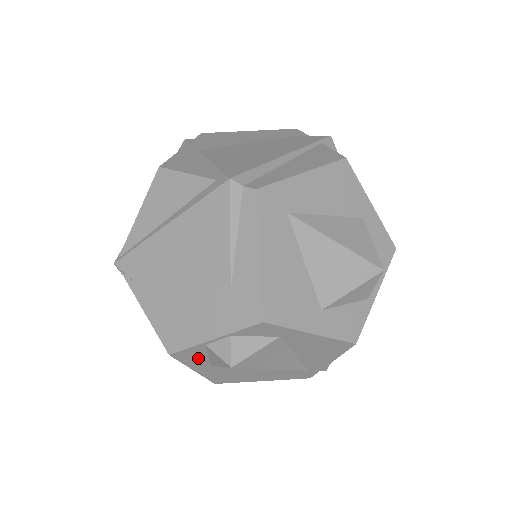
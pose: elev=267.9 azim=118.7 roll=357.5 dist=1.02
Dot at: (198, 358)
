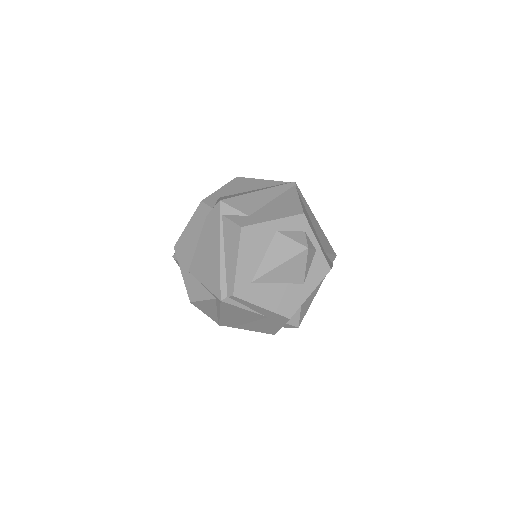
Dot at: occluded
